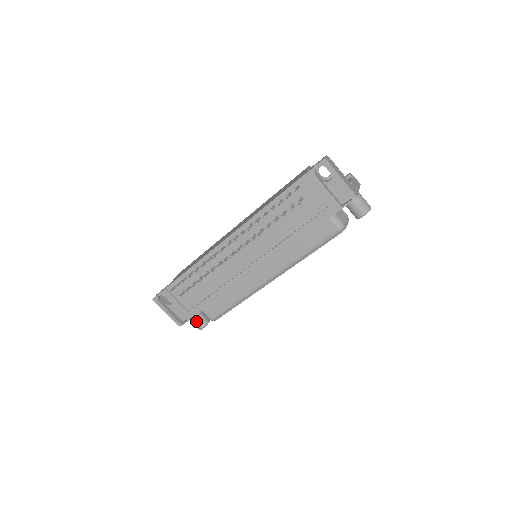
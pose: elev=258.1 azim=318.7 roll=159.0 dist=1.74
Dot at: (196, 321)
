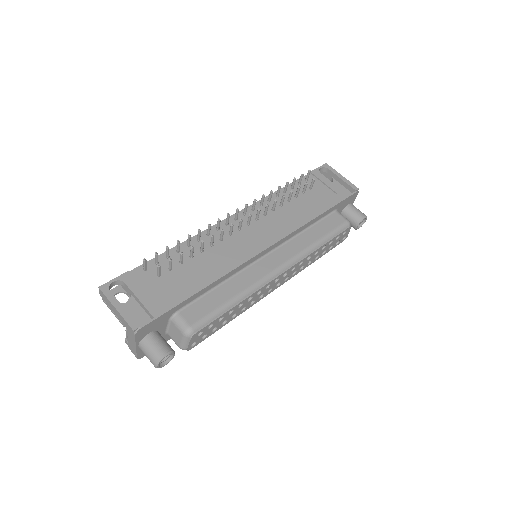
Dot at: (157, 341)
